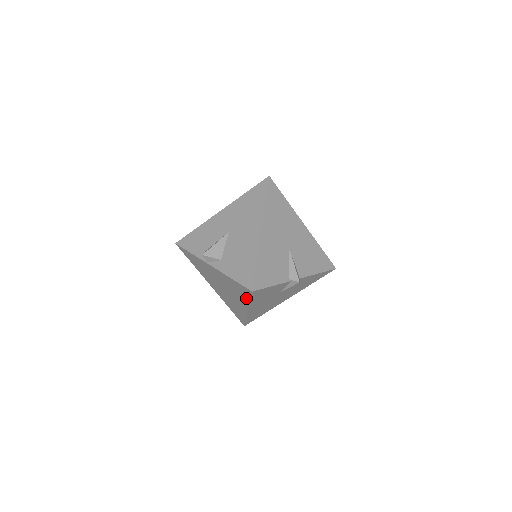
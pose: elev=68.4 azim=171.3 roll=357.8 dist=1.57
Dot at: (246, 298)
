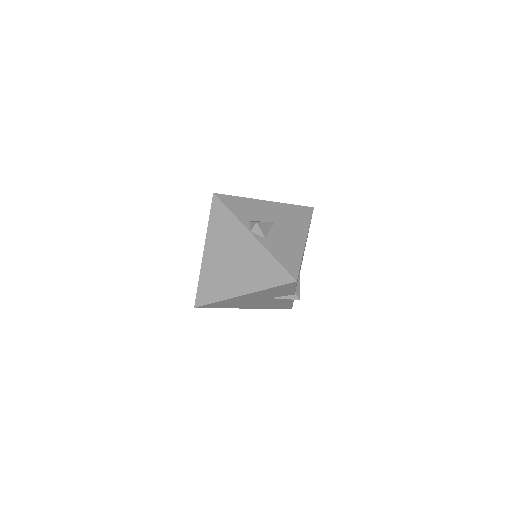
Dot at: (268, 283)
